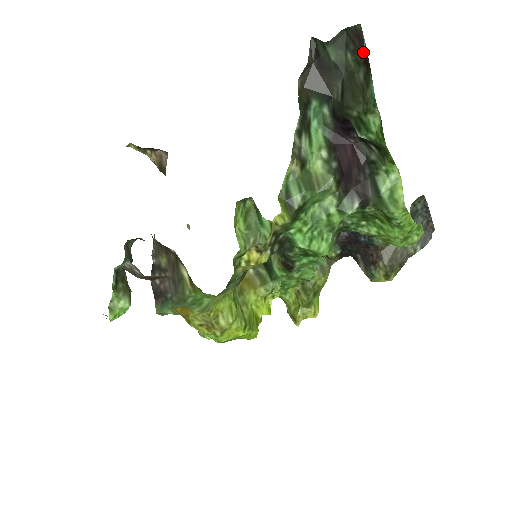
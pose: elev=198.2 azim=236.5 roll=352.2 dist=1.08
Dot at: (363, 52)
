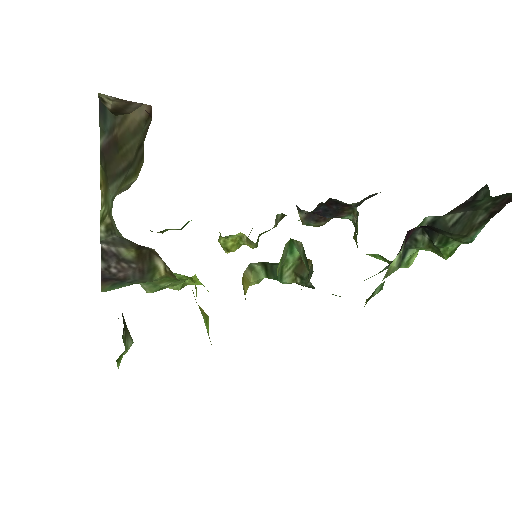
Dot at: (499, 208)
